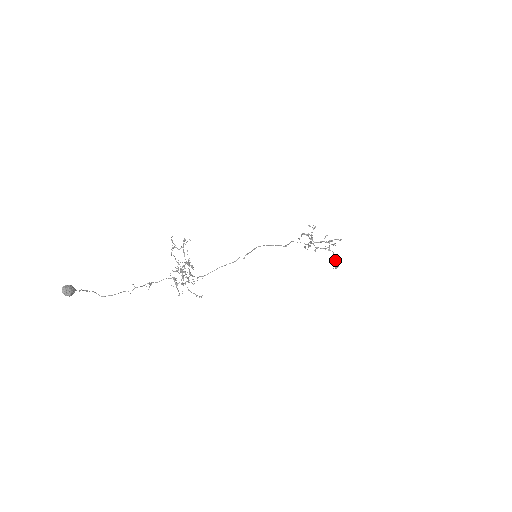
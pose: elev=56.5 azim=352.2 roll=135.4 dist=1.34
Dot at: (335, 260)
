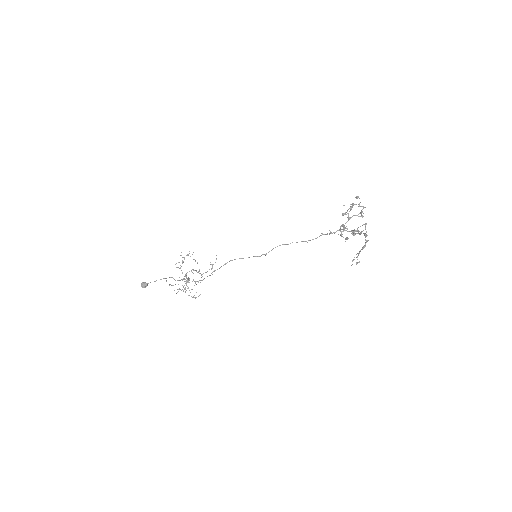
Dot at: (359, 253)
